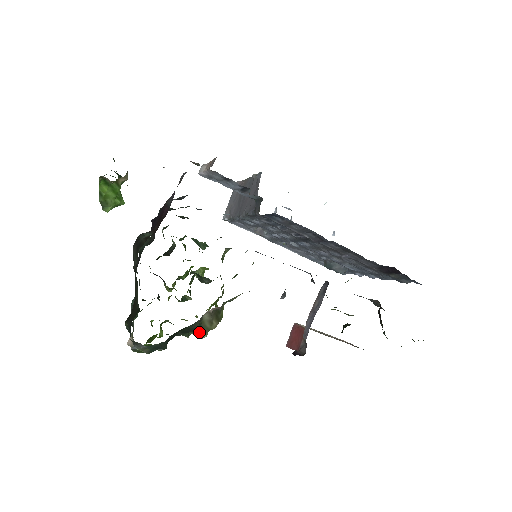
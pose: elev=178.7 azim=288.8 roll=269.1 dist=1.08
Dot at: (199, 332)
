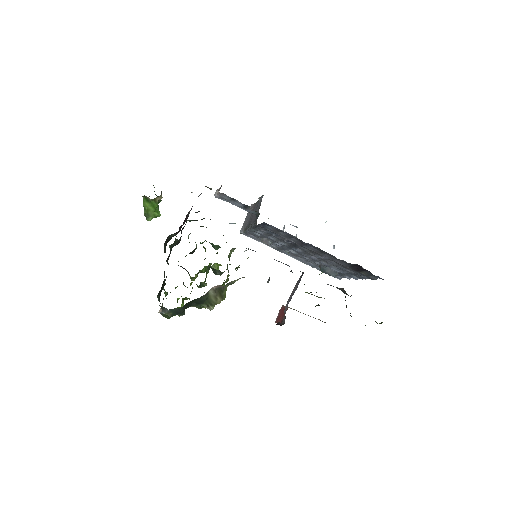
Dot at: (208, 304)
